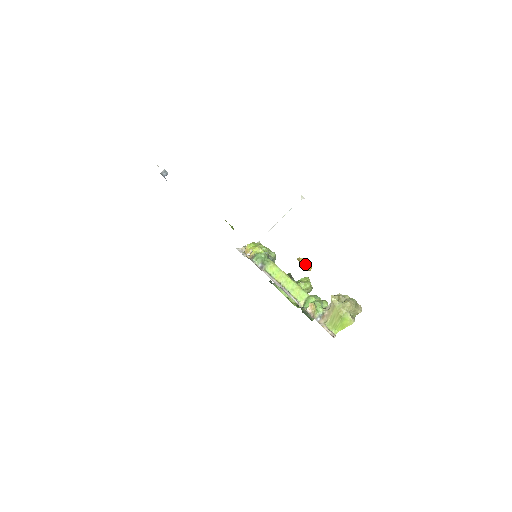
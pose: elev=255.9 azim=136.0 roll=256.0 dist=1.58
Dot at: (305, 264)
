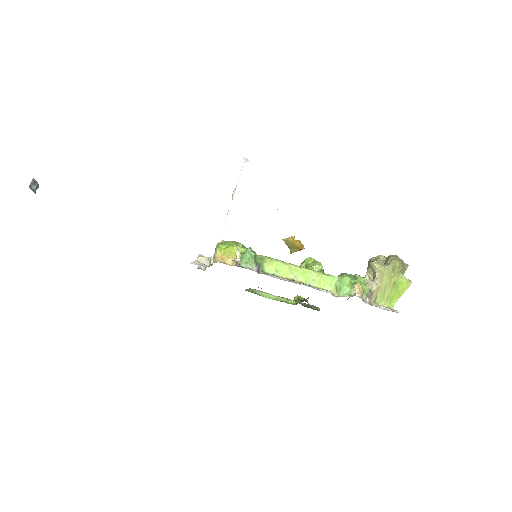
Dot at: (299, 242)
